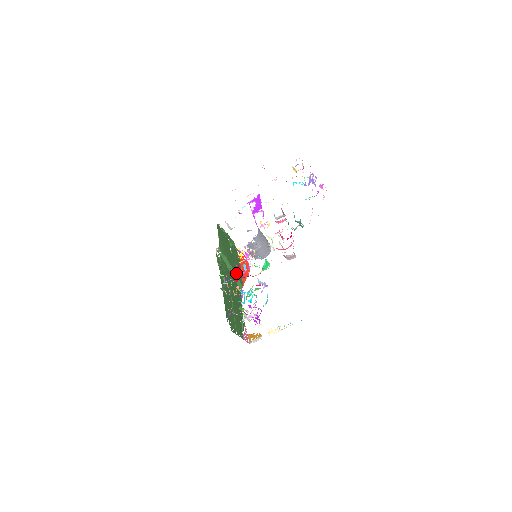
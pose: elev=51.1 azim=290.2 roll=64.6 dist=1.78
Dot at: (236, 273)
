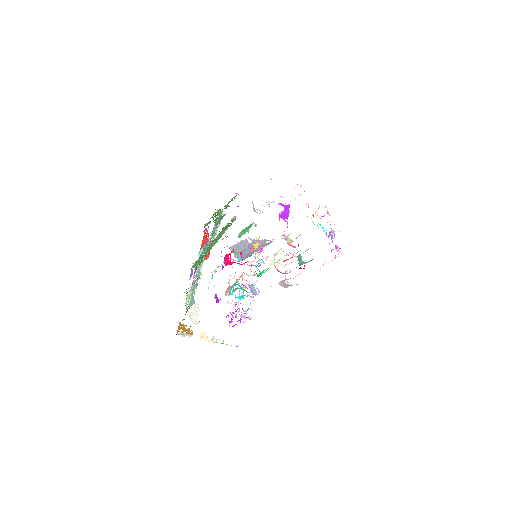
Dot at: (208, 250)
